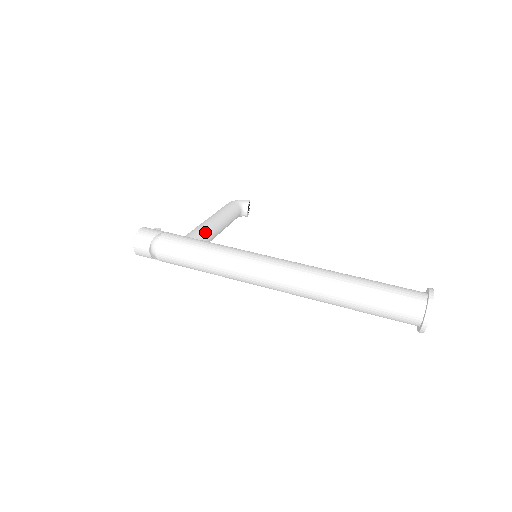
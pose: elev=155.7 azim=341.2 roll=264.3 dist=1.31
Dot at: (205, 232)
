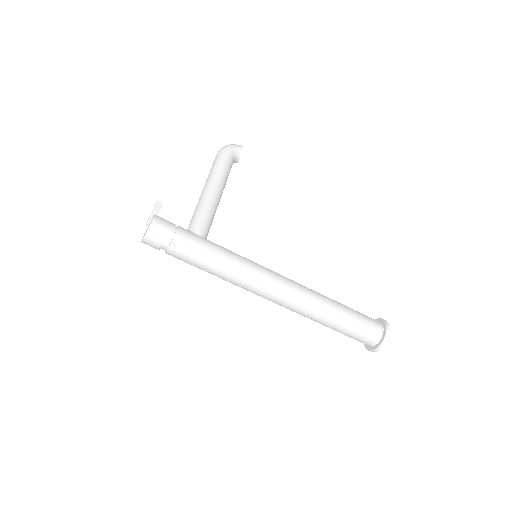
Dot at: (210, 220)
